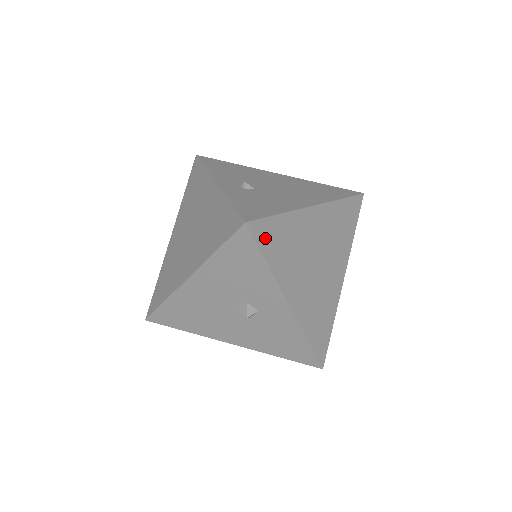
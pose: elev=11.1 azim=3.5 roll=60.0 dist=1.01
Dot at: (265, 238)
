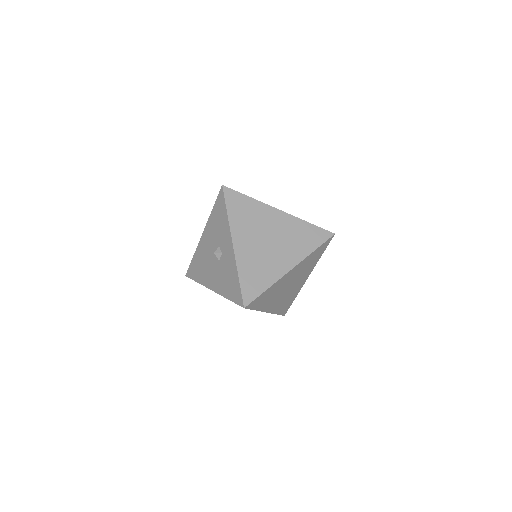
Dot at: (232, 200)
